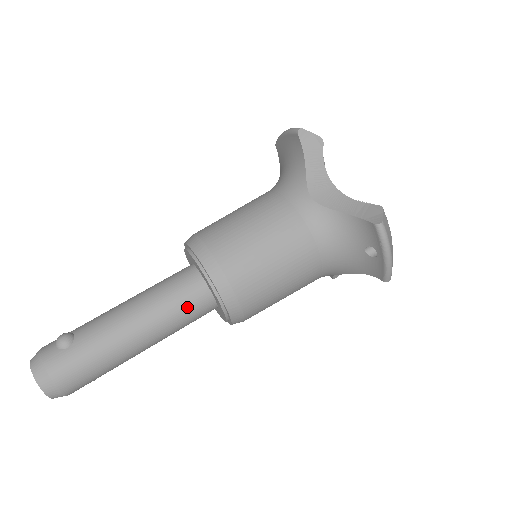
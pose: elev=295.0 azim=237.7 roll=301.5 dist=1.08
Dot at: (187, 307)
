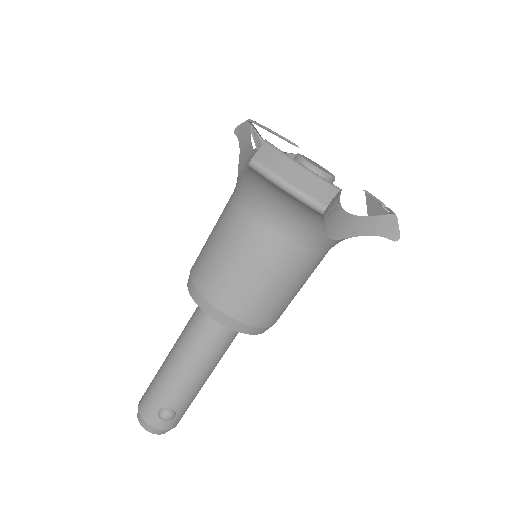
Dot at: occluded
